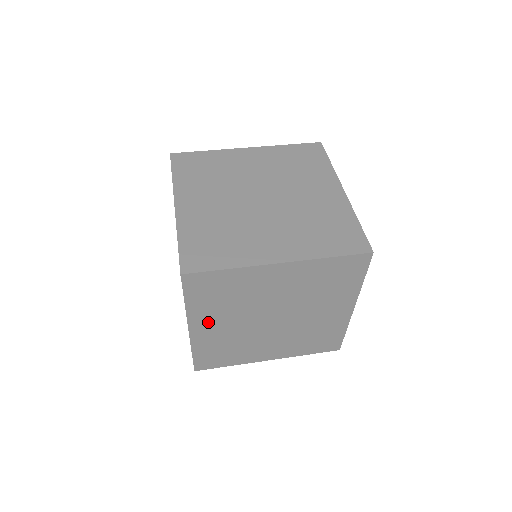
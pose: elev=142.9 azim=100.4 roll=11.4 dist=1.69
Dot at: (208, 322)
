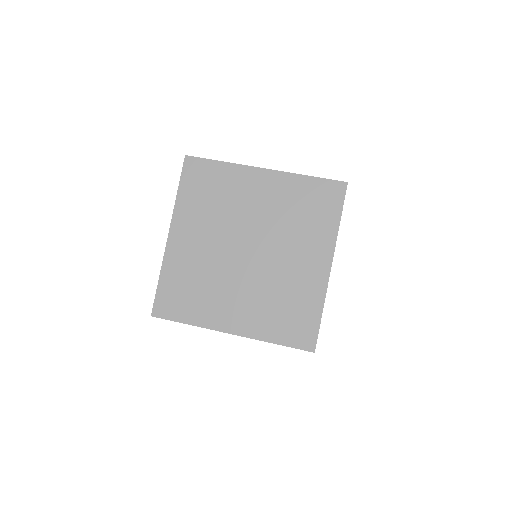
Dot at: occluded
